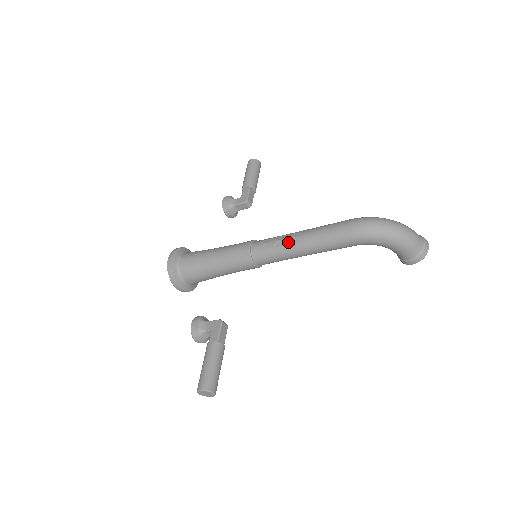
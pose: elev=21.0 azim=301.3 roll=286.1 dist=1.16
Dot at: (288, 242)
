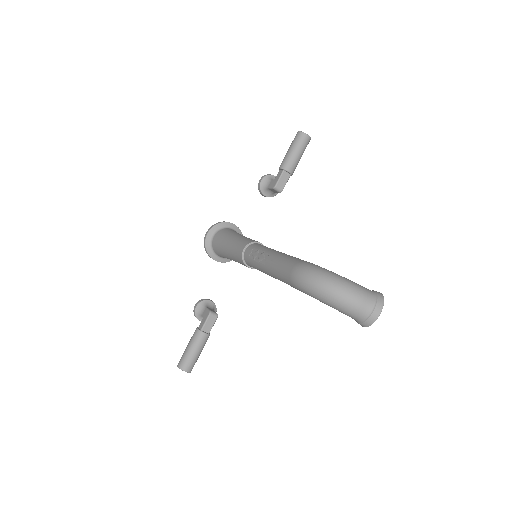
Dot at: (260, 261)
